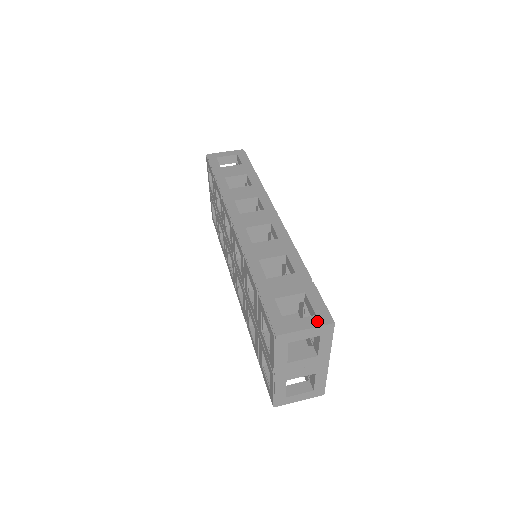
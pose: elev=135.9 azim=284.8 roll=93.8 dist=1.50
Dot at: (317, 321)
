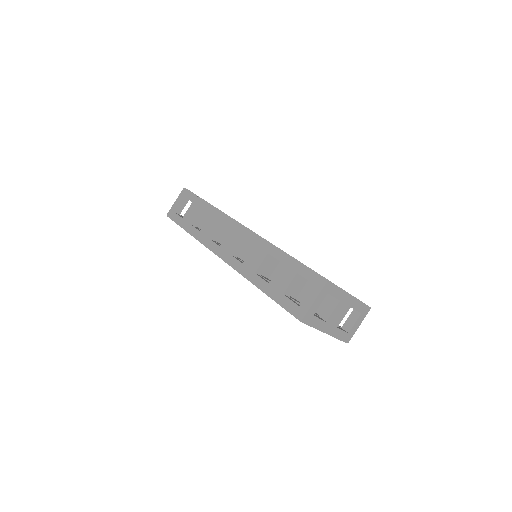
Dot at: (317, 289)
